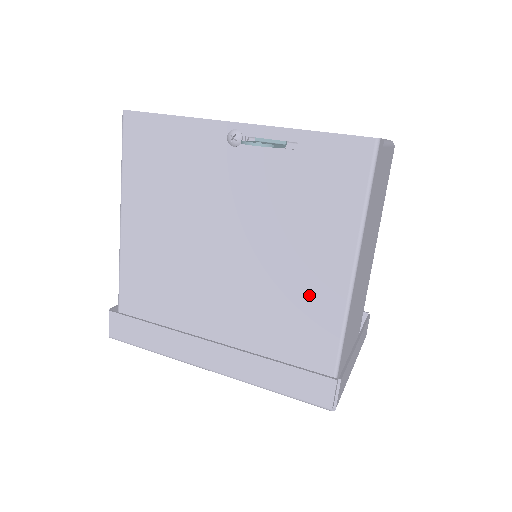
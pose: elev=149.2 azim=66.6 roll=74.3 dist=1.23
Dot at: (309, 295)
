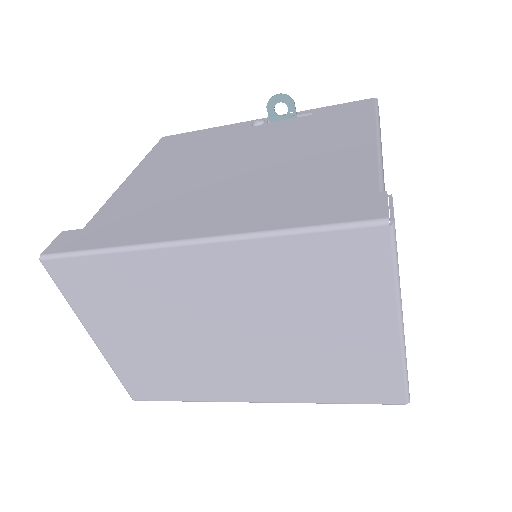
Dot at: (333, 165)
